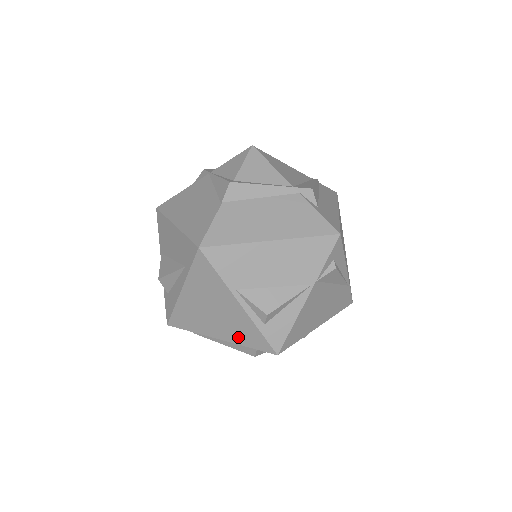
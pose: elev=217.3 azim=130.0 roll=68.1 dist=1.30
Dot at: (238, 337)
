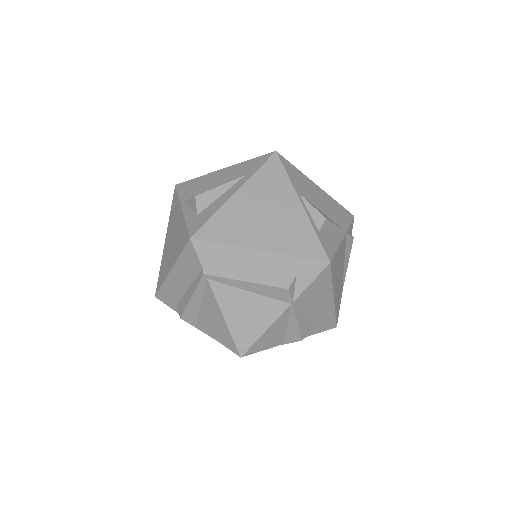
Dot at: (287, 244)
